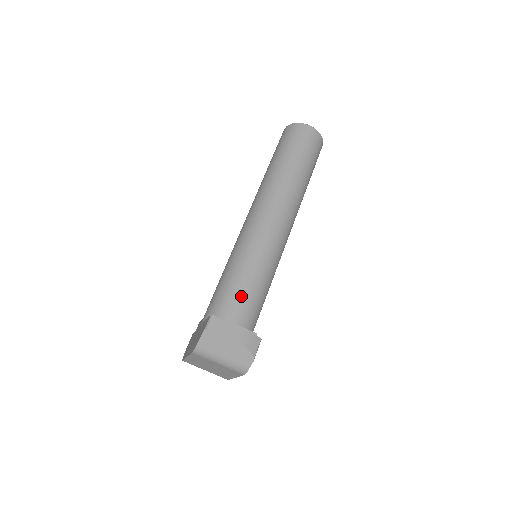
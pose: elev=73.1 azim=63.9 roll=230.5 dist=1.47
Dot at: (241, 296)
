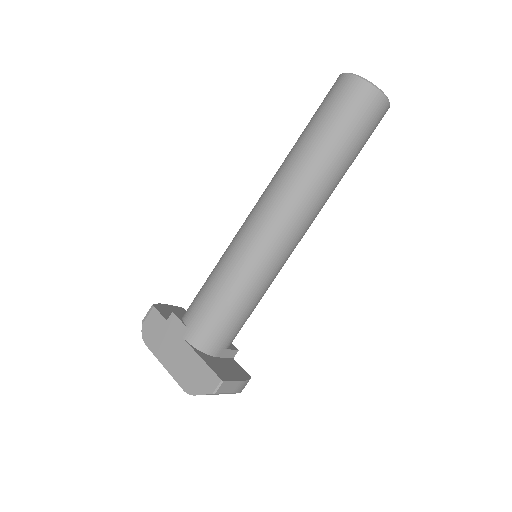
Dot at: (238, 323)
